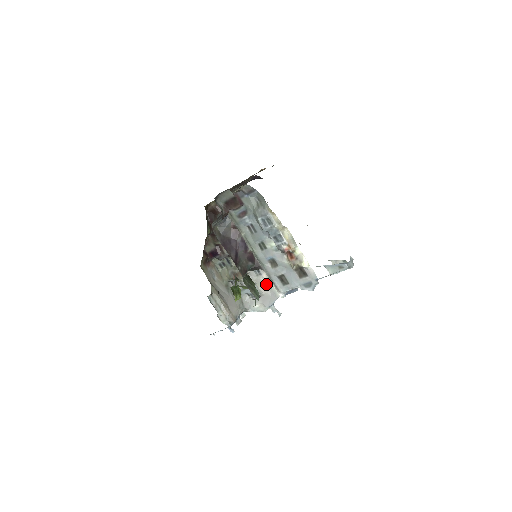
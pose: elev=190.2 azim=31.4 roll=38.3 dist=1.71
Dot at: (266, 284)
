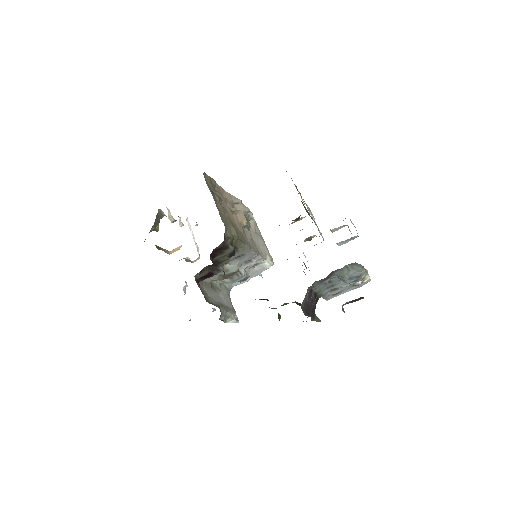
Dot at: (254, 265)
